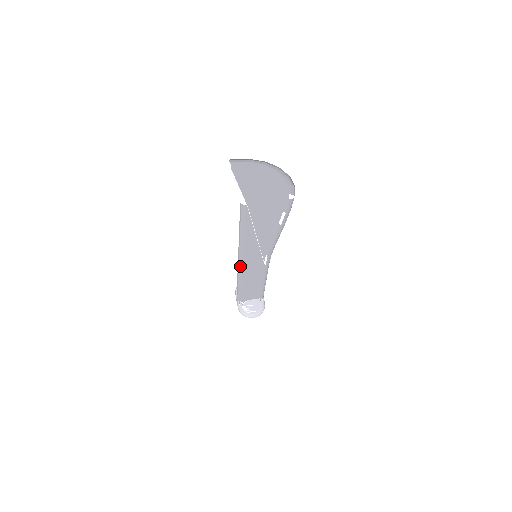
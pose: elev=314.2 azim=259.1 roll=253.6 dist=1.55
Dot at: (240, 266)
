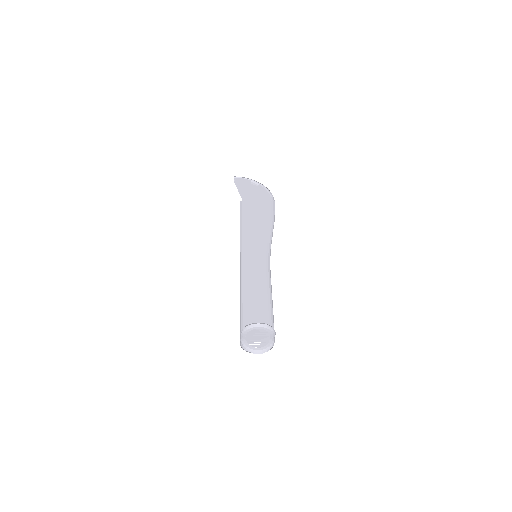
Dot at: (242, 264)
